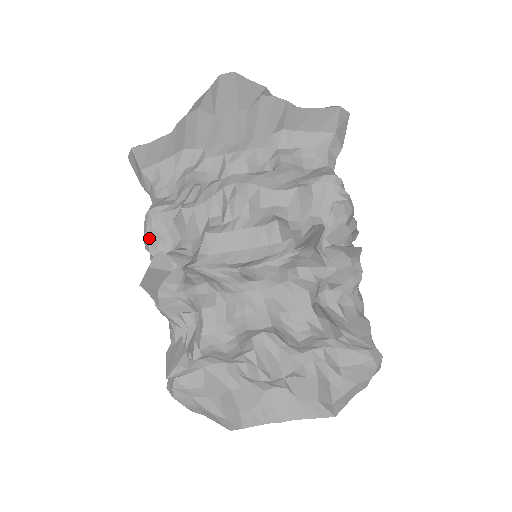
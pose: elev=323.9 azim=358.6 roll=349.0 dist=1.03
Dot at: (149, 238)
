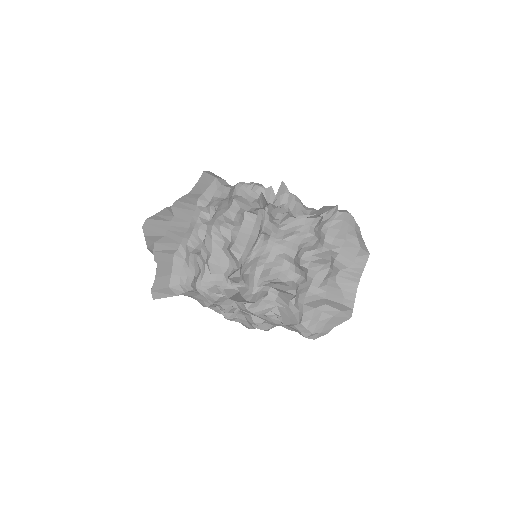
Dot at: (212, 292)
